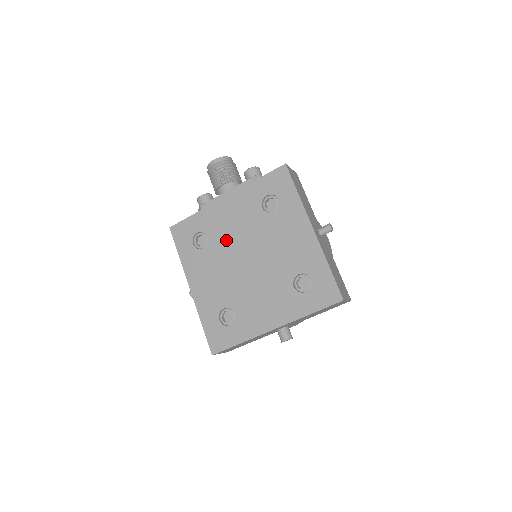
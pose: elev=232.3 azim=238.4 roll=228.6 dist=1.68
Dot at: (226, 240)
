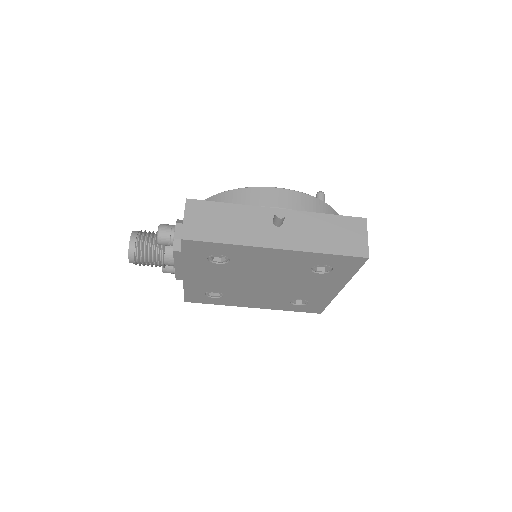
Dot at: (229, 286)
